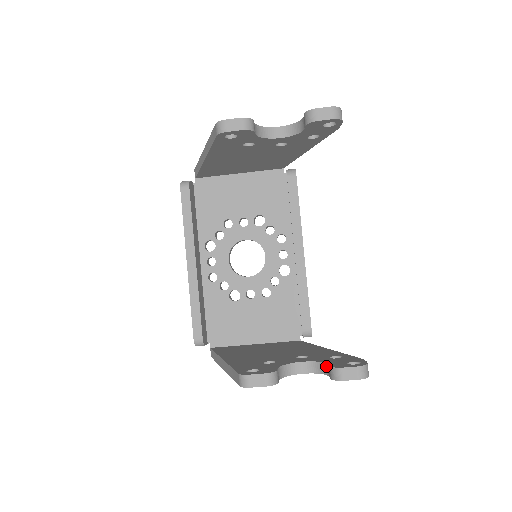
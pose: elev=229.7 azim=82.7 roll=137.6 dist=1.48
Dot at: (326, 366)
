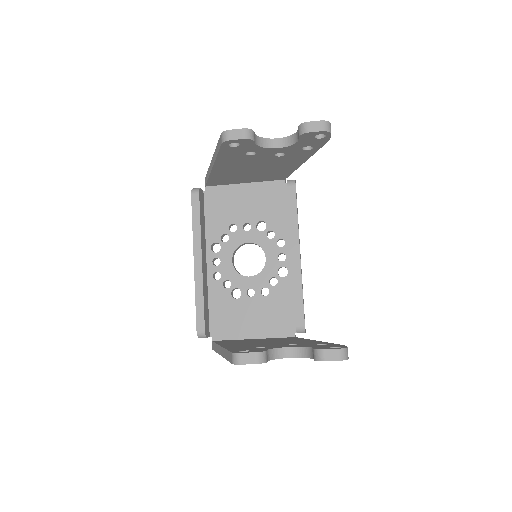
Dot at: (311, 350)
